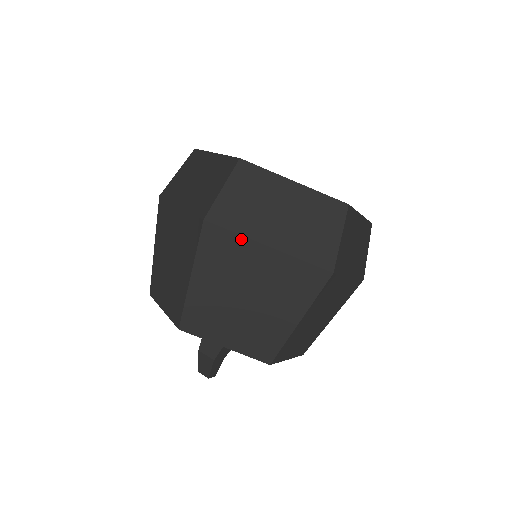
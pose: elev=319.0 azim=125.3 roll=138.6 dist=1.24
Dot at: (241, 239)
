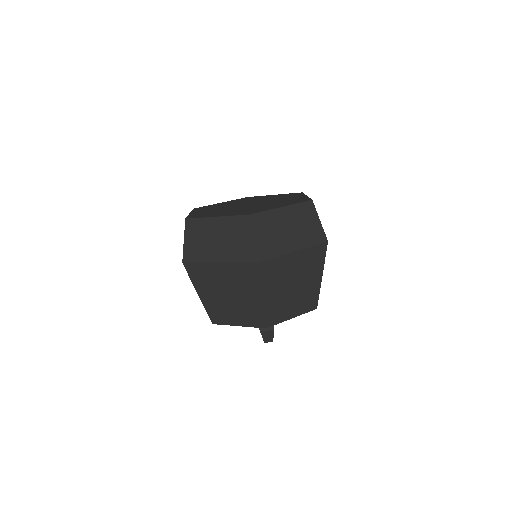
Dot at: (279, 258)
